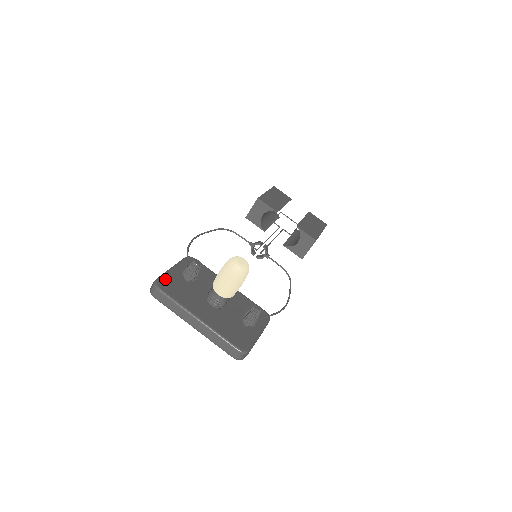
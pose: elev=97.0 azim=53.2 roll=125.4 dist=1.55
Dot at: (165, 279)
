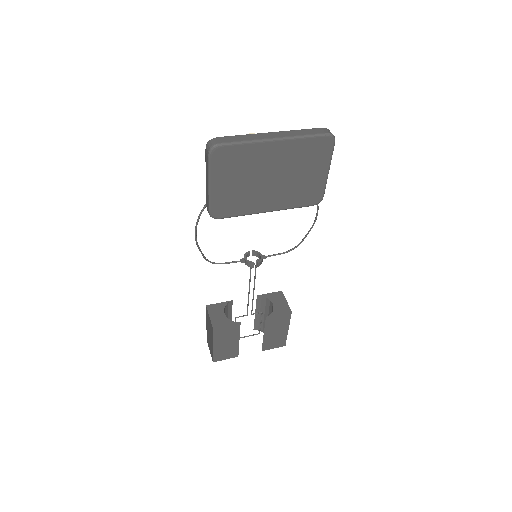
Dot at: occluded
